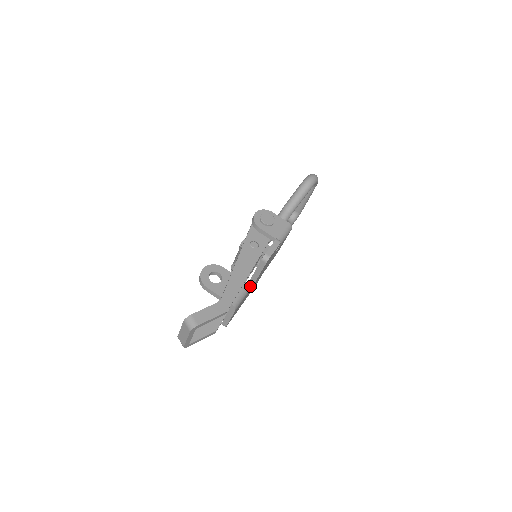
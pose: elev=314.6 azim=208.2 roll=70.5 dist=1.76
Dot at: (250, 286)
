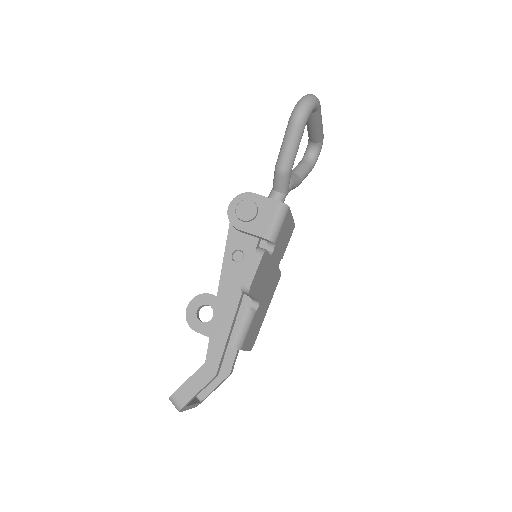
Dot at: (256, 305)
